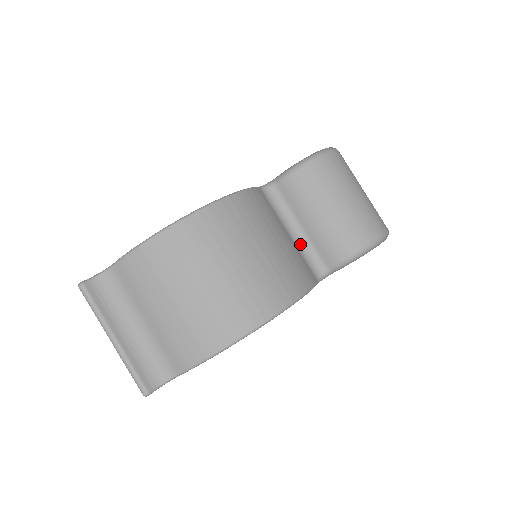
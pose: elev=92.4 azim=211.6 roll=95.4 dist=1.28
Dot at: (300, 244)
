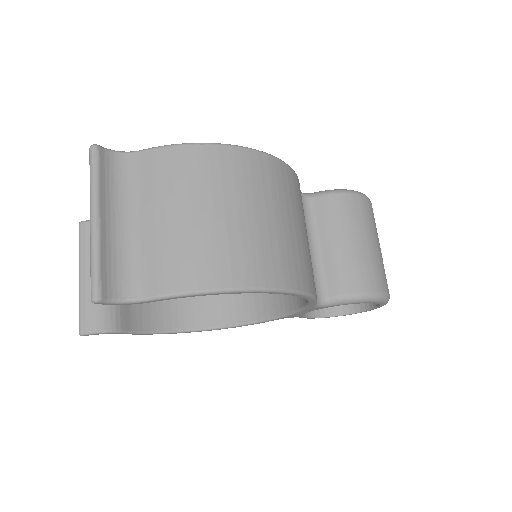
Dot at: (312, 260)
